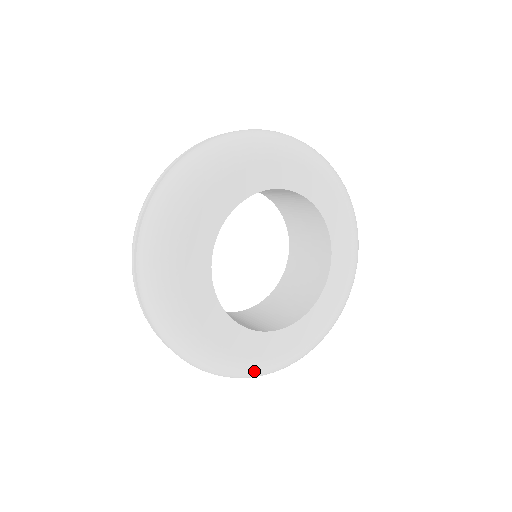
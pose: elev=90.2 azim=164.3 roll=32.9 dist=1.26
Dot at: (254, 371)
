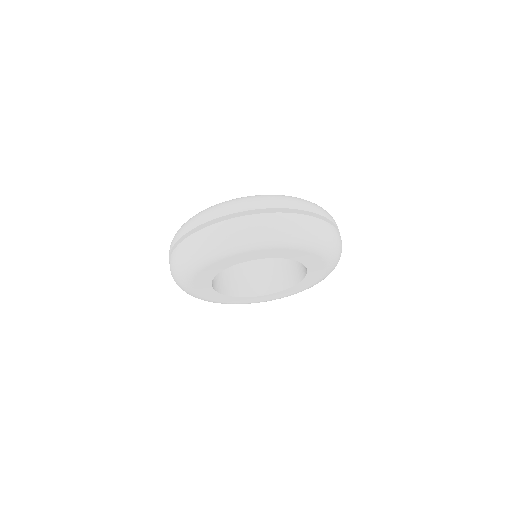
Dot at: (193, 296)
